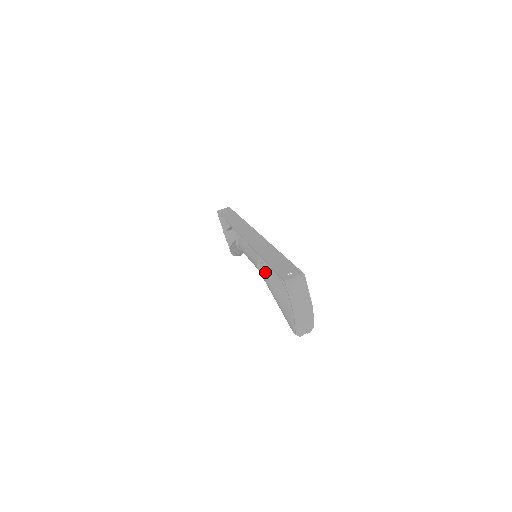
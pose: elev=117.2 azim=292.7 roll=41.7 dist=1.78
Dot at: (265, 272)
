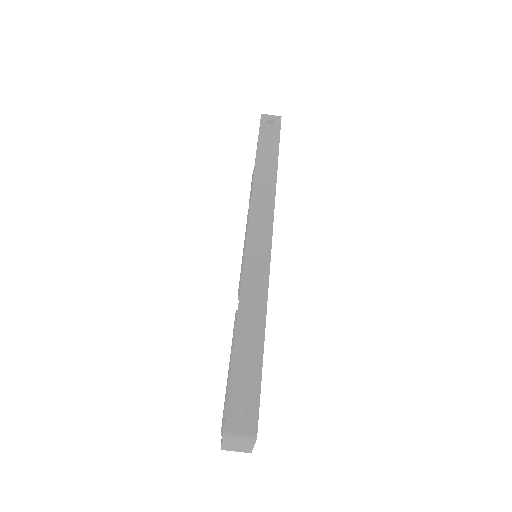
Dot at: occluded
